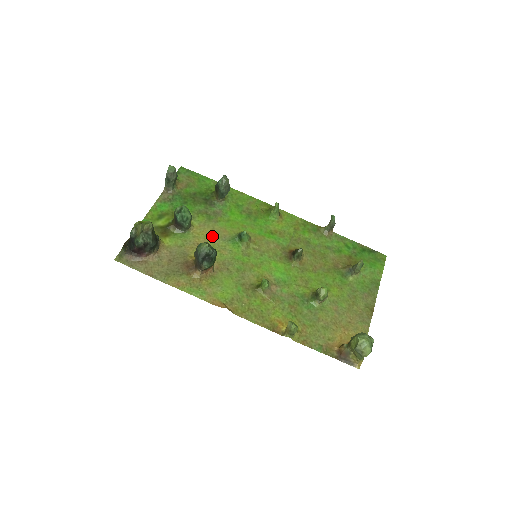
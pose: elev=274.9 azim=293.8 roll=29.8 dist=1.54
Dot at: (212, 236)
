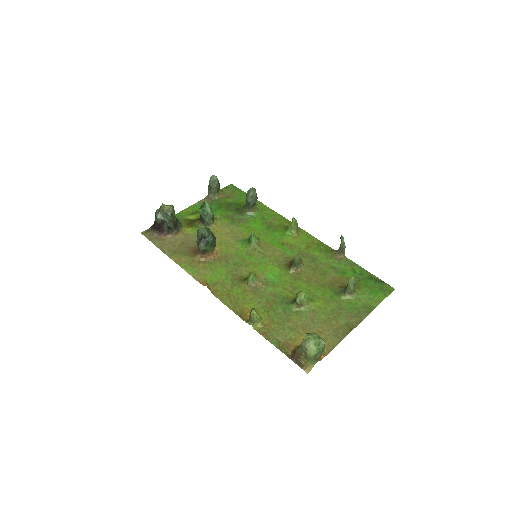
Dot at: (227, 235)
